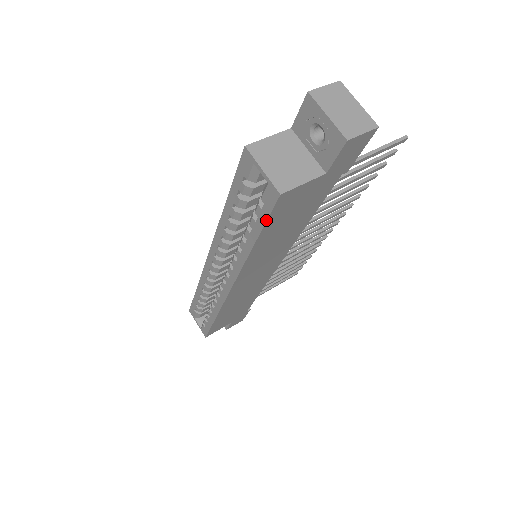
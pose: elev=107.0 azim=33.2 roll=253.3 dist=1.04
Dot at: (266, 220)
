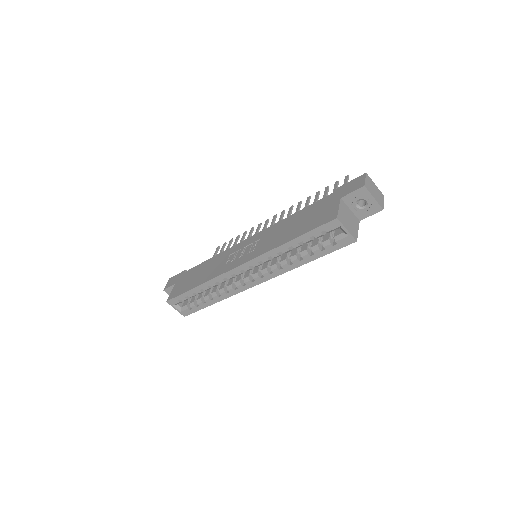
Dot at: occluded
